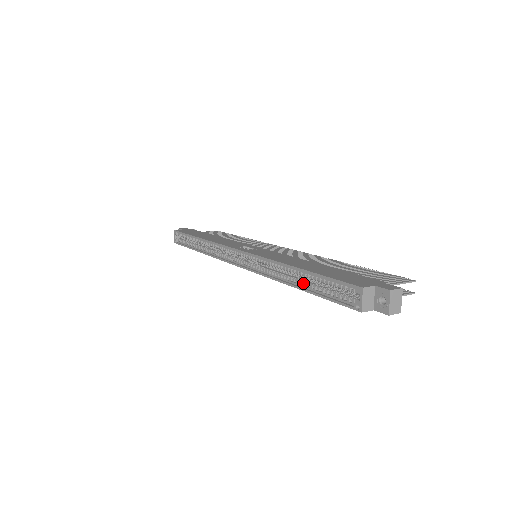
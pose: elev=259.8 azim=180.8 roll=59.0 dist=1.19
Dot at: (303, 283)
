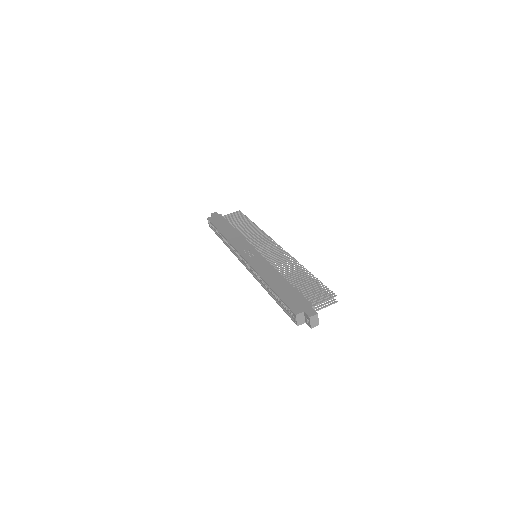
Dot at: (274, 296)
